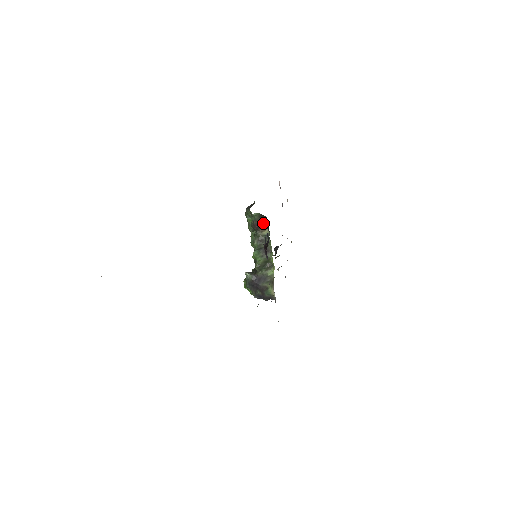
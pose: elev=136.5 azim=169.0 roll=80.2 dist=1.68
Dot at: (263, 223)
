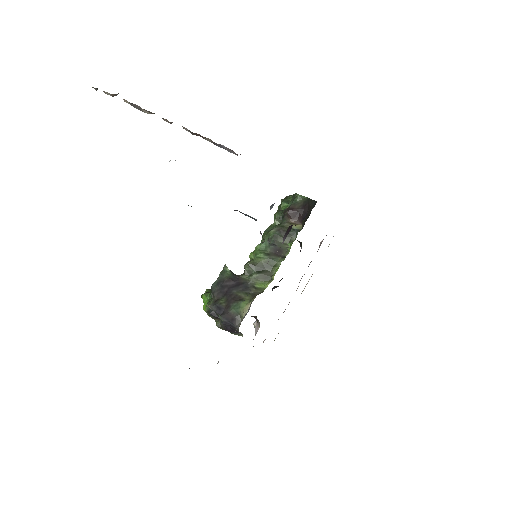
Dot at: (303, 211)
